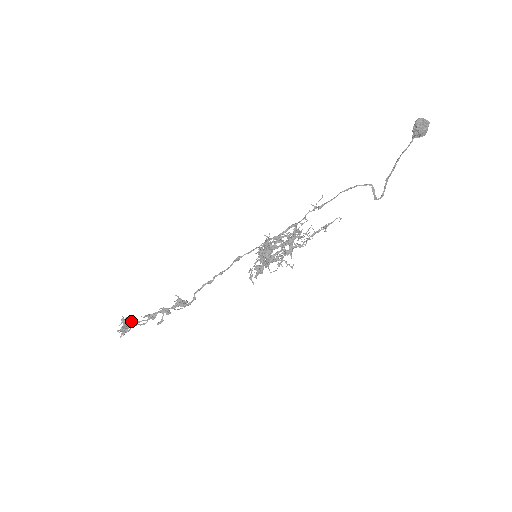
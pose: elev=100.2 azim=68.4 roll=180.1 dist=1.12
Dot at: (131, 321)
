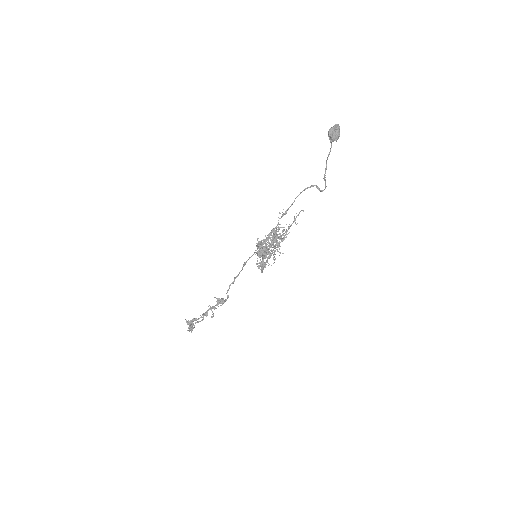
Dot at: (193, 321)
